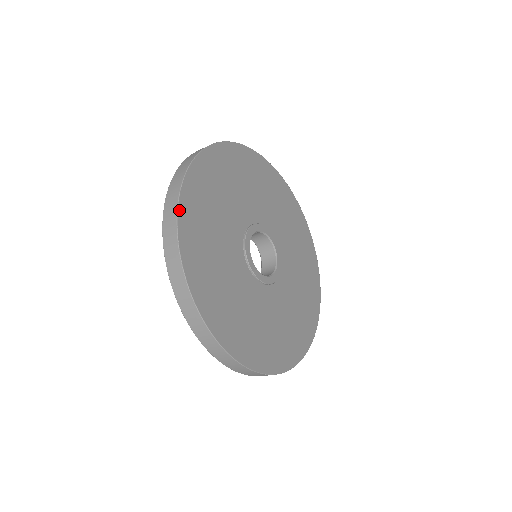
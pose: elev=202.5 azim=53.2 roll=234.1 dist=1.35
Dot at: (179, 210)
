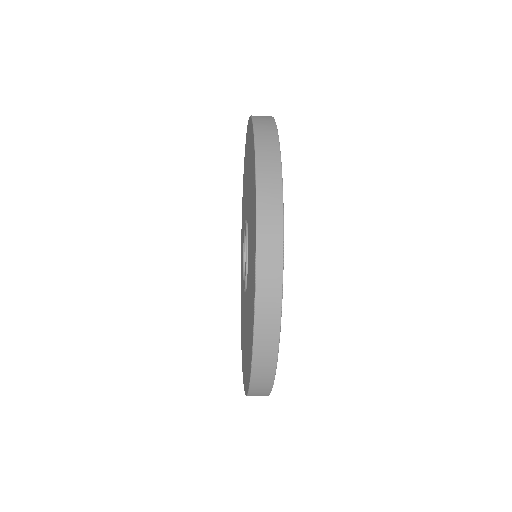
Dot at: (278, 347)
